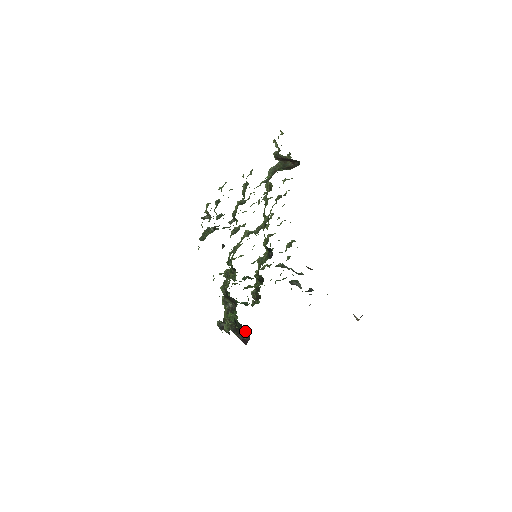
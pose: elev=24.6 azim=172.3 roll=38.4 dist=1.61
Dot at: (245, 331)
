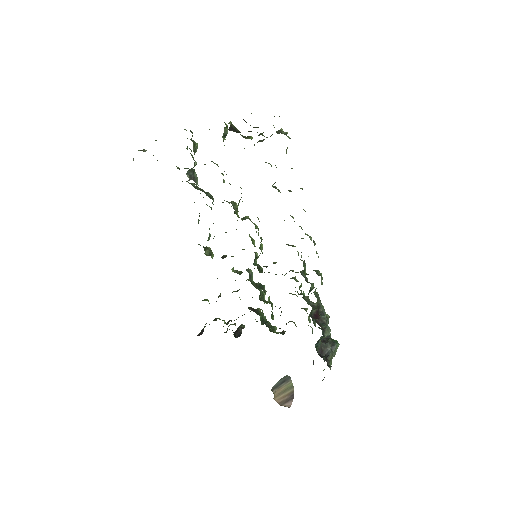
Dot at: occluded
